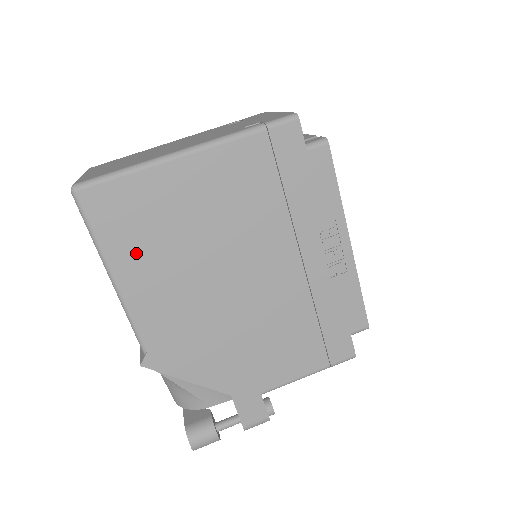
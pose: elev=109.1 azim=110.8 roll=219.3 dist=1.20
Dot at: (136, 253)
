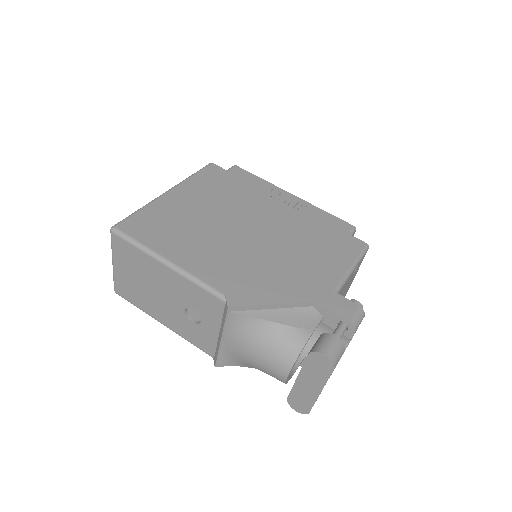
Dot at: (172, 242)
